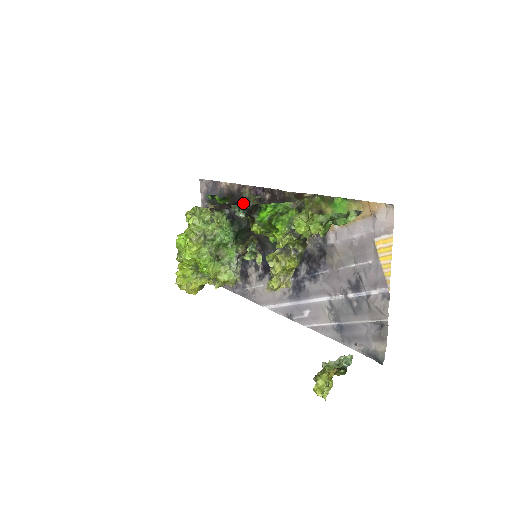
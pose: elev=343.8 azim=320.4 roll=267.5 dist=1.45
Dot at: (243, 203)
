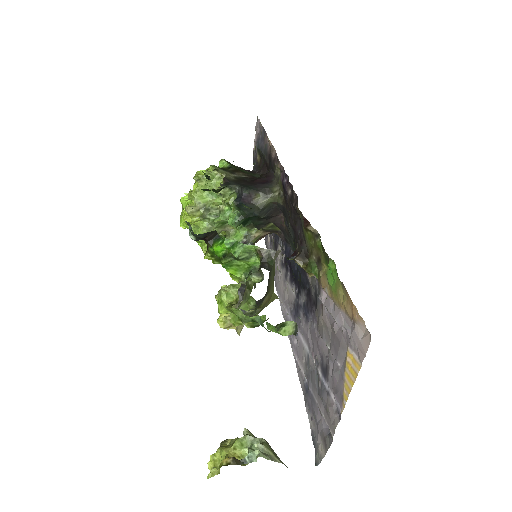
Dot at: (272, 180)
